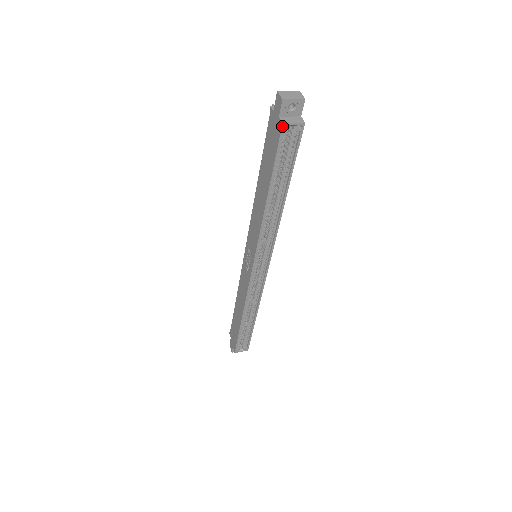
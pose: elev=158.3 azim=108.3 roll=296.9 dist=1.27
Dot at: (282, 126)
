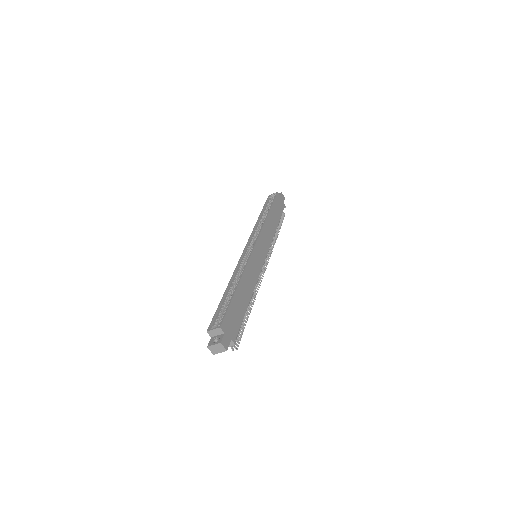
Dot at: (268, 197)
